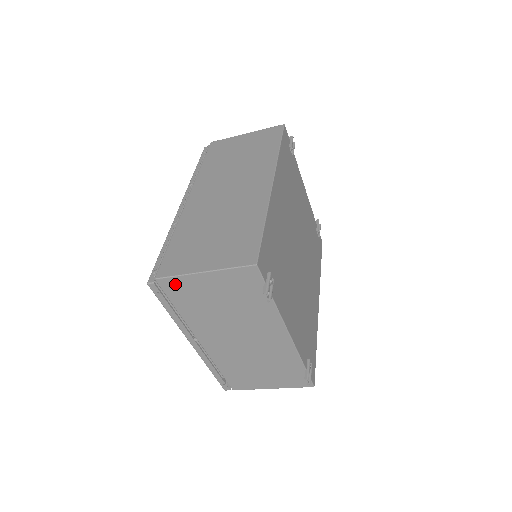
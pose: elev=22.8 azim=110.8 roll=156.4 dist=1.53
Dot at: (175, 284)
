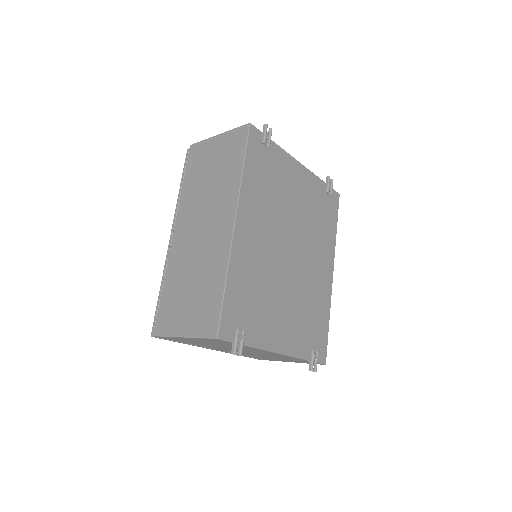
Dot at: (170, 338)
